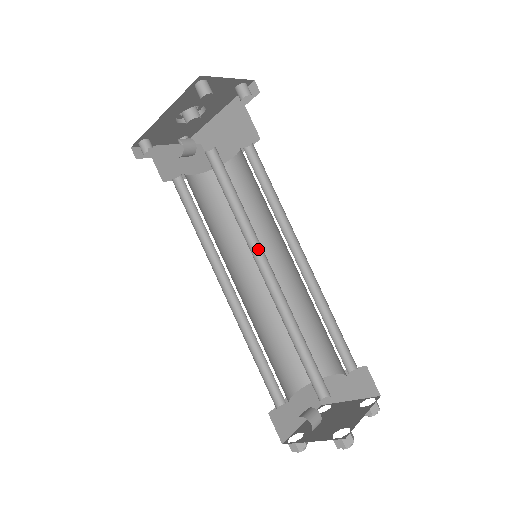
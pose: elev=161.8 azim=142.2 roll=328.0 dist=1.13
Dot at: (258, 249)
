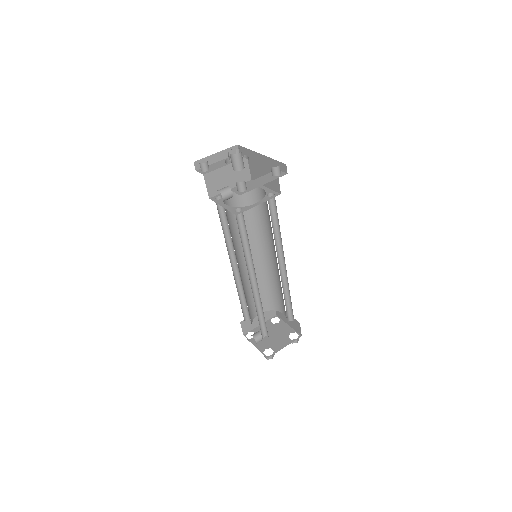
Dot at: (253, 267)
